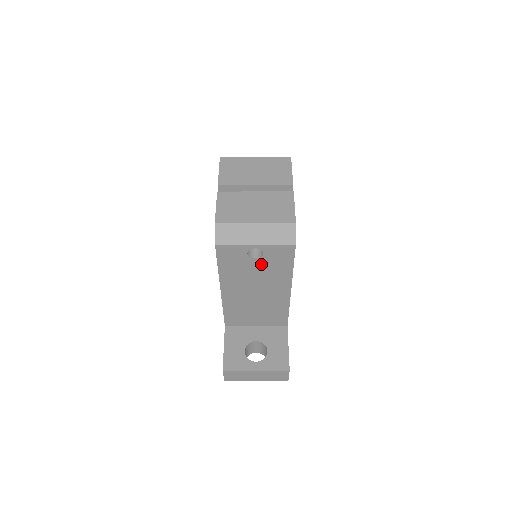
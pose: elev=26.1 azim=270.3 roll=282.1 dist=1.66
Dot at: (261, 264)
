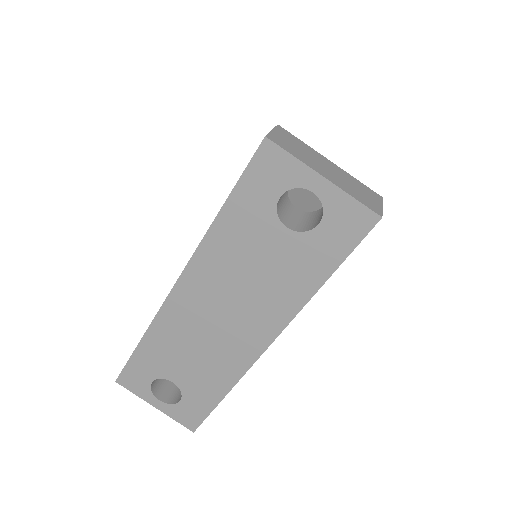
Dot at: occluded
